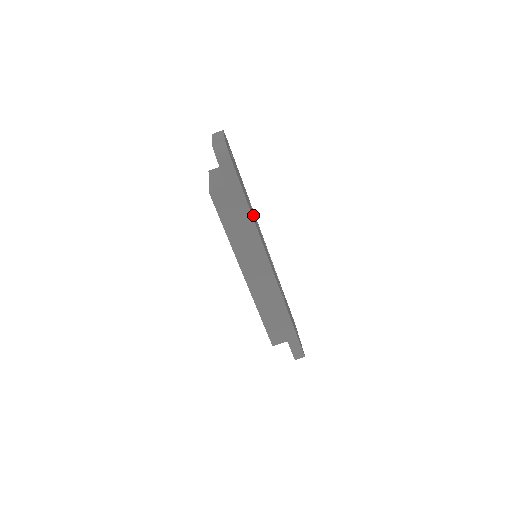
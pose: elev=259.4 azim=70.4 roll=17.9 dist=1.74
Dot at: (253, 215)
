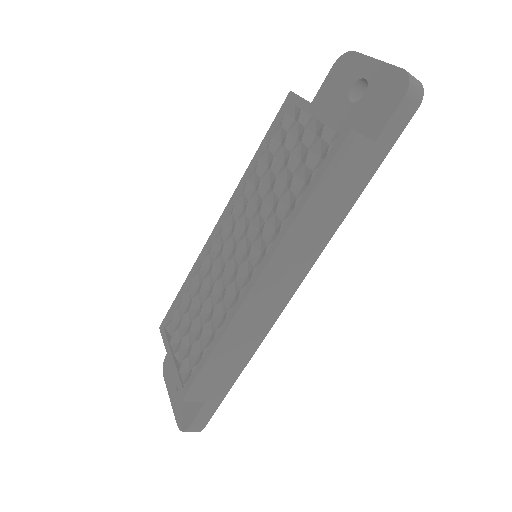
Dot at: occluded
